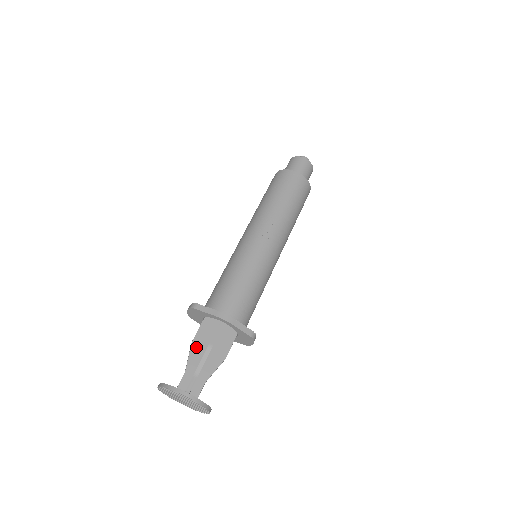
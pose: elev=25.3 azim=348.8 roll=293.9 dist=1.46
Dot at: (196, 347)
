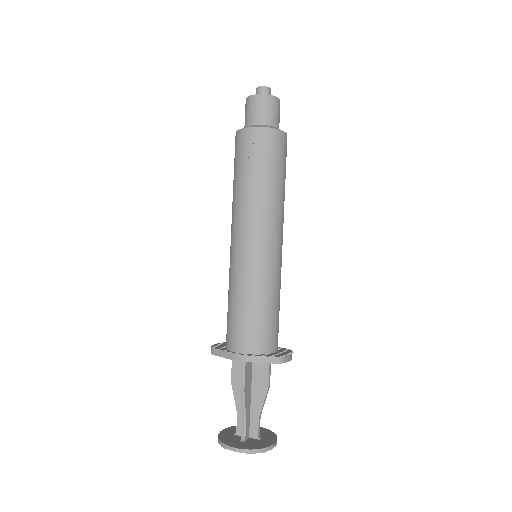
Dot at: (237, 386)
